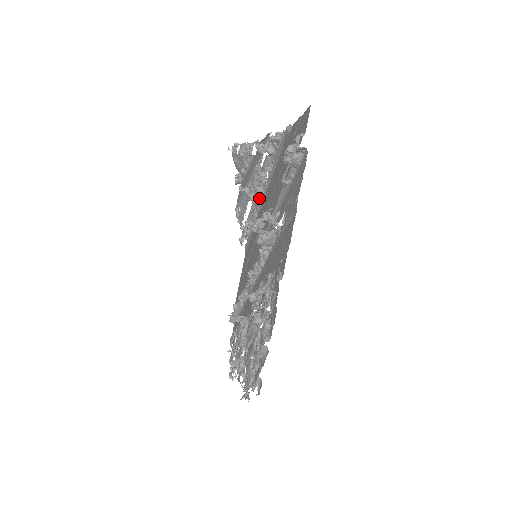
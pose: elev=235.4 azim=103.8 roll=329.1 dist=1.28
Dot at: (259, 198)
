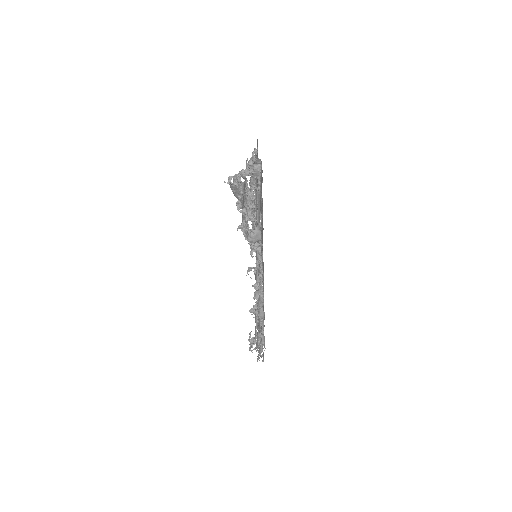
Dot at: occluded
